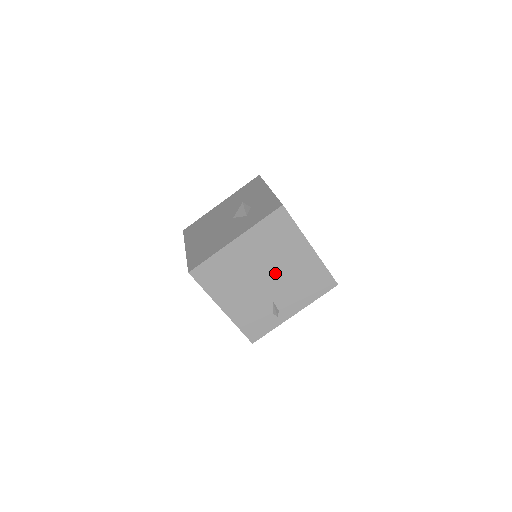
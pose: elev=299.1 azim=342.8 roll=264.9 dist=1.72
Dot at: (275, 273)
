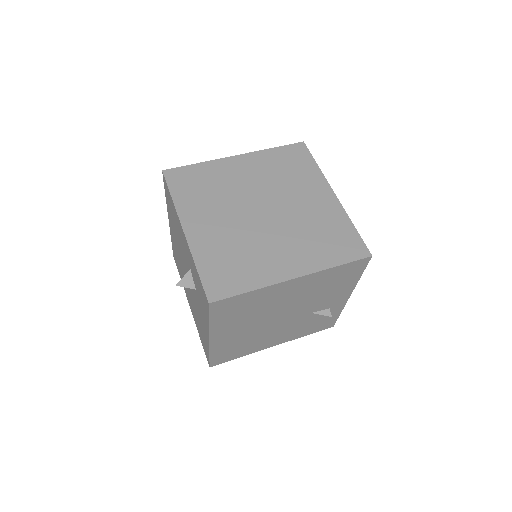
Dot at: (285, 311)
